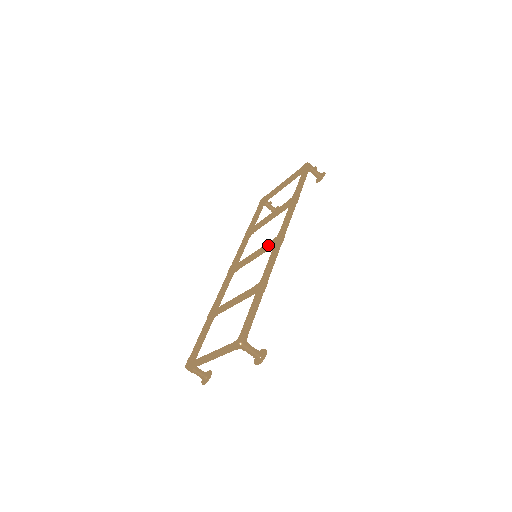
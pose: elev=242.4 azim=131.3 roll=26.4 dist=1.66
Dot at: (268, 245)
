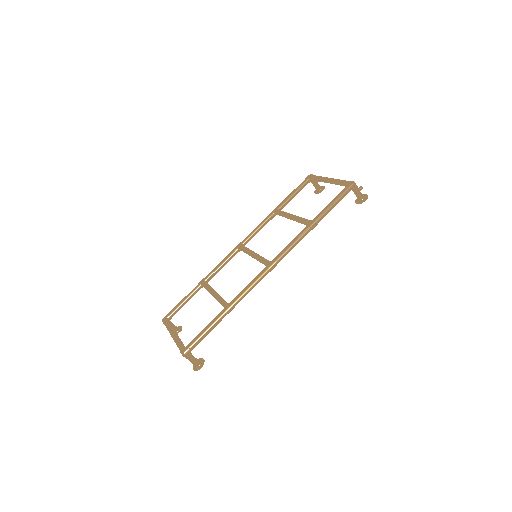
Dot at: (262, 262)
